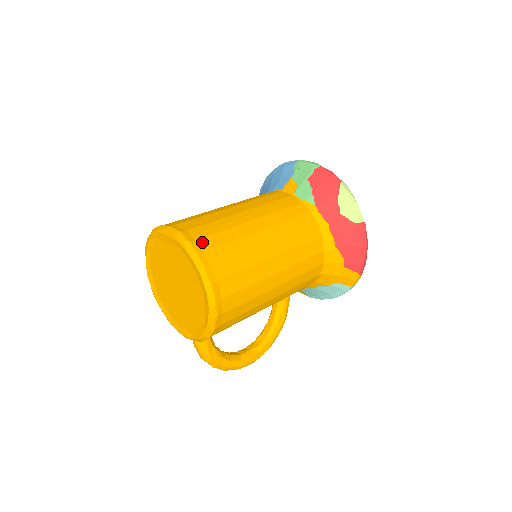
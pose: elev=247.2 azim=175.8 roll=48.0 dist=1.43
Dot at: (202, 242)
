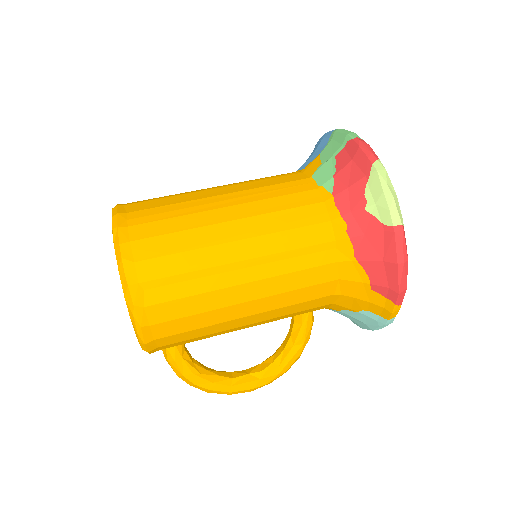
Dot at: (135, 230)
